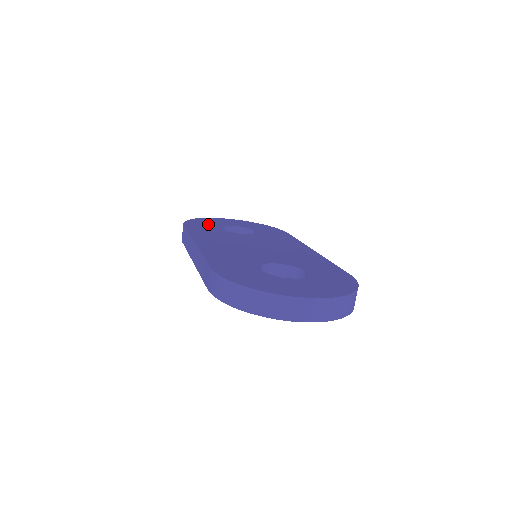
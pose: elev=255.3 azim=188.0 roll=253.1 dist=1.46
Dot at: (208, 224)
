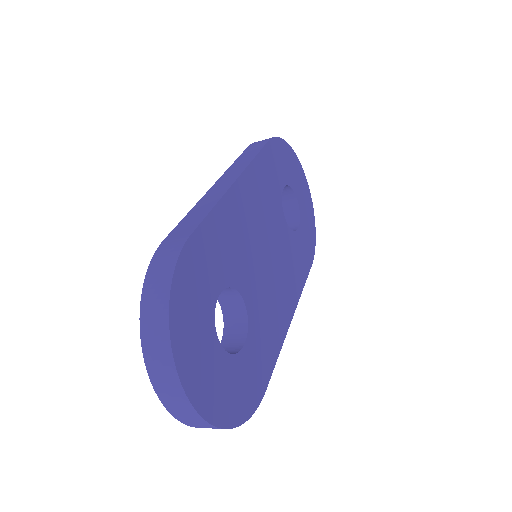
Dot at: (285, 167)
